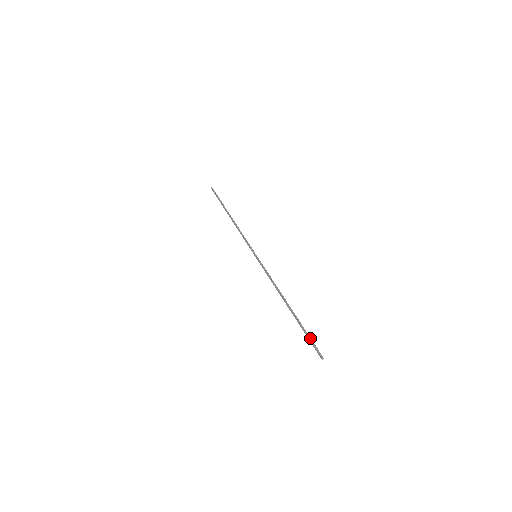
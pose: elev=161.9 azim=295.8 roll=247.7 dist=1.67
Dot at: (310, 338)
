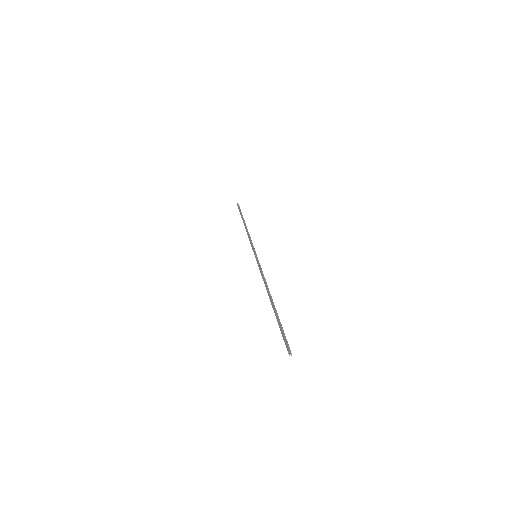
Dot at: (283, 332)
